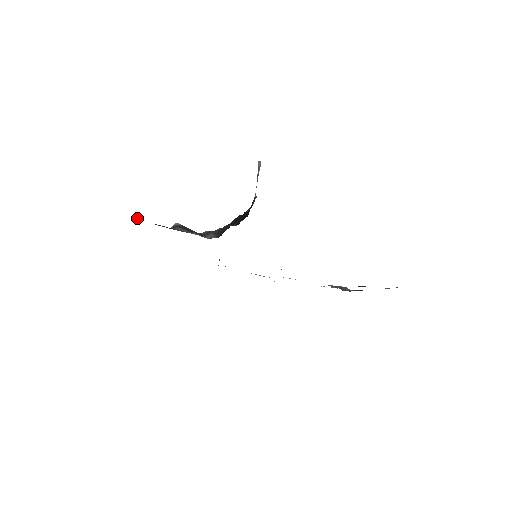
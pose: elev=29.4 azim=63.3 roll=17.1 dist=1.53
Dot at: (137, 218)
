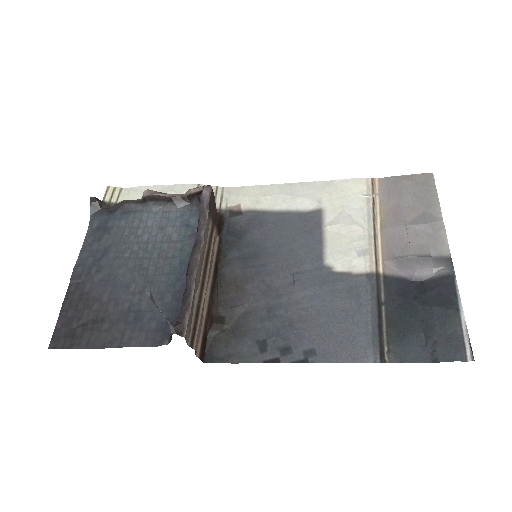
Dot at: (95, 201)
